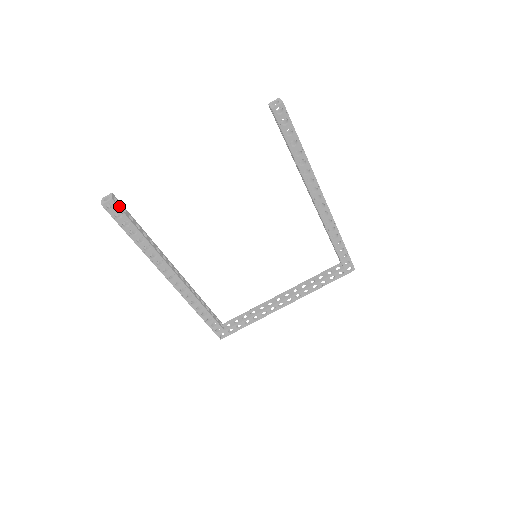
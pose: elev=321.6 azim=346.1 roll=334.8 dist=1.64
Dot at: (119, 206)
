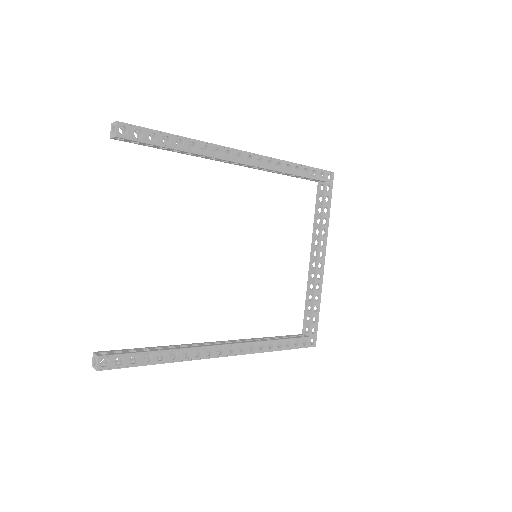
Dot at: (111, 354)
